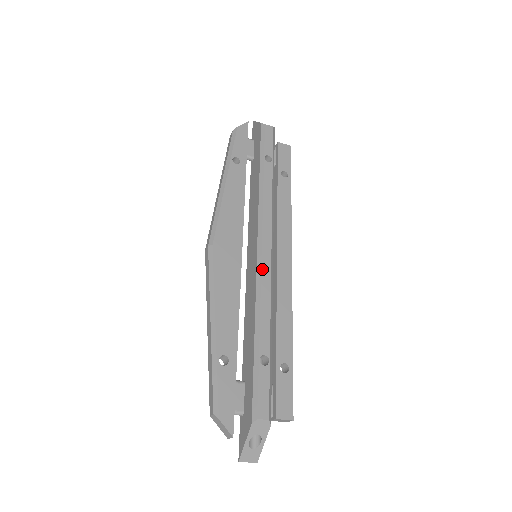
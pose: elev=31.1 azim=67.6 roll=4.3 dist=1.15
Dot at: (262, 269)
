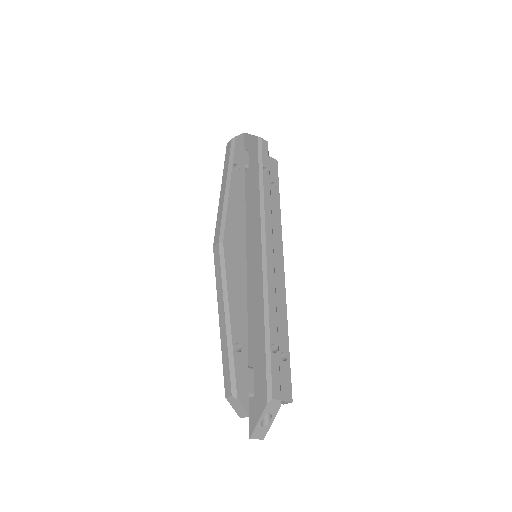
Dot at: (268, 268)
